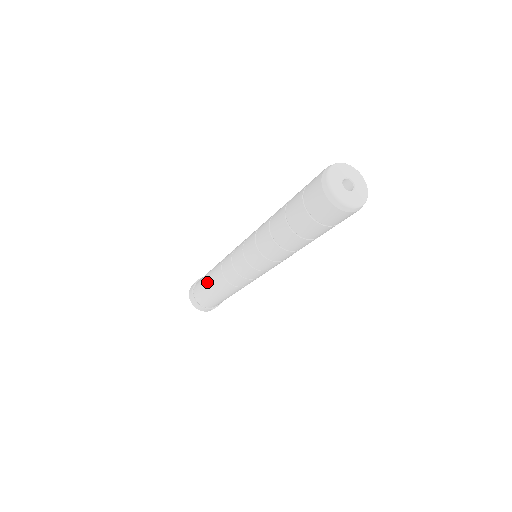
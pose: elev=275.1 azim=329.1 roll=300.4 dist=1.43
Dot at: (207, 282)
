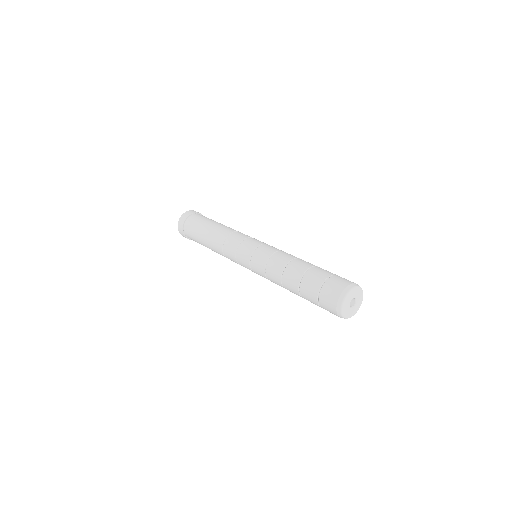
Dot at: (203, 241)
